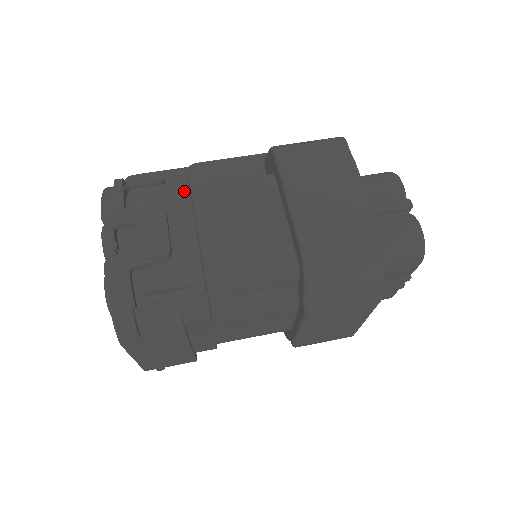
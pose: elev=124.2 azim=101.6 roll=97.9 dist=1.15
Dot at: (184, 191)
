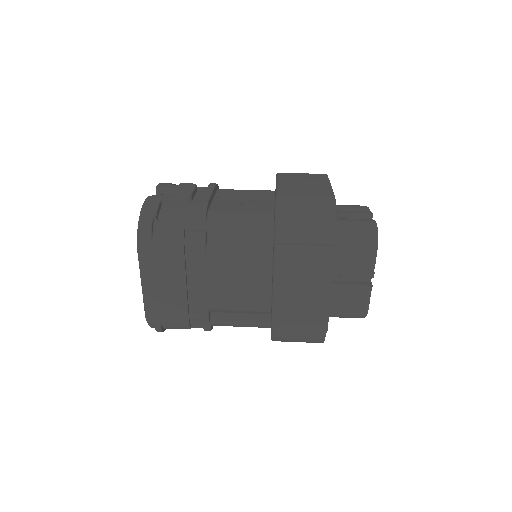
Dot at: (212, 183)
